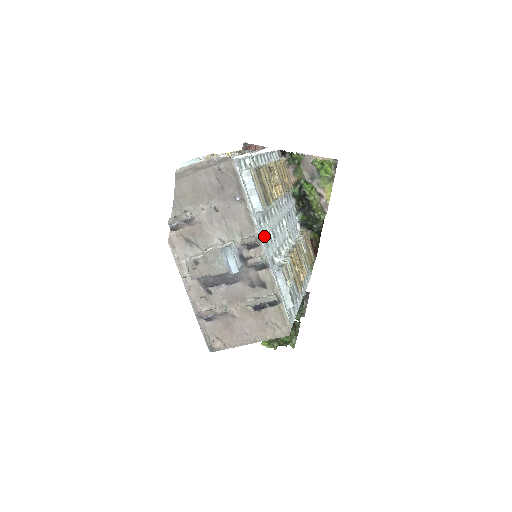
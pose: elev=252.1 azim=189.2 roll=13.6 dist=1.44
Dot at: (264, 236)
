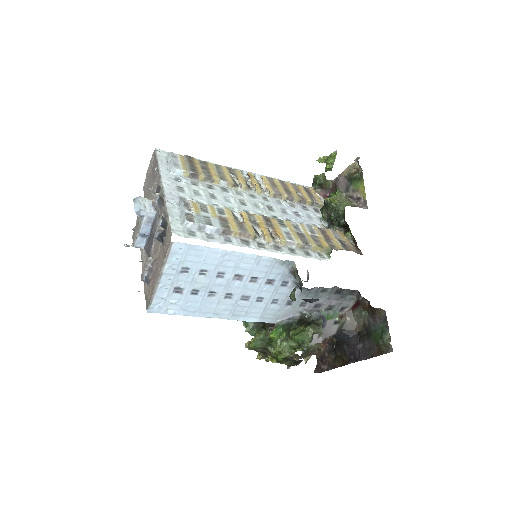
Dot at: (177, 186)
